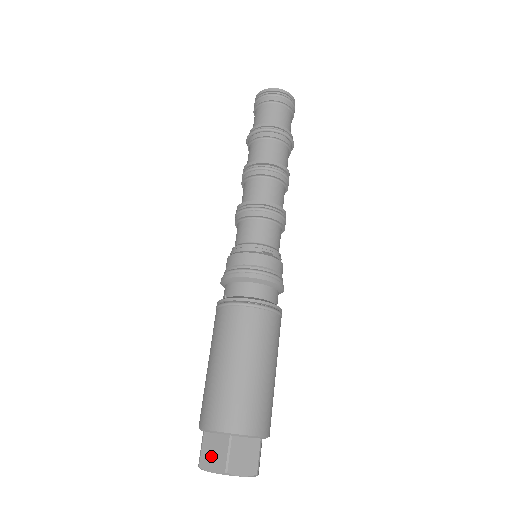
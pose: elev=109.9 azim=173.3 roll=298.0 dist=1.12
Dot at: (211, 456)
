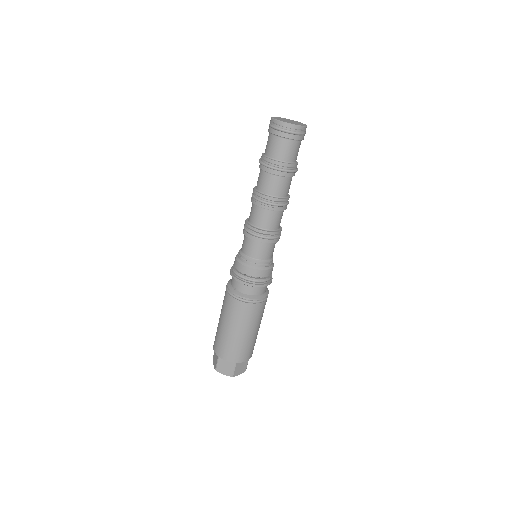
Dot at: (224, 368)
